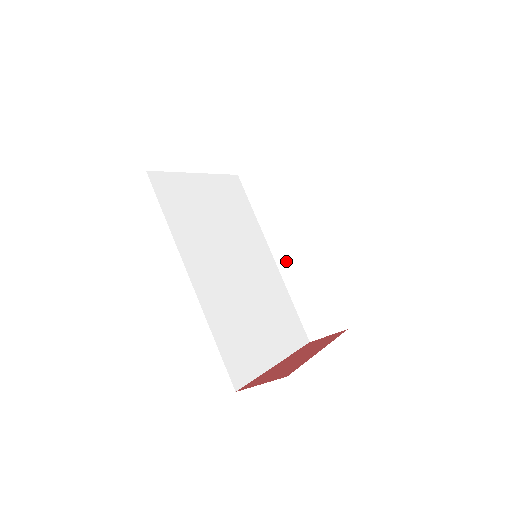
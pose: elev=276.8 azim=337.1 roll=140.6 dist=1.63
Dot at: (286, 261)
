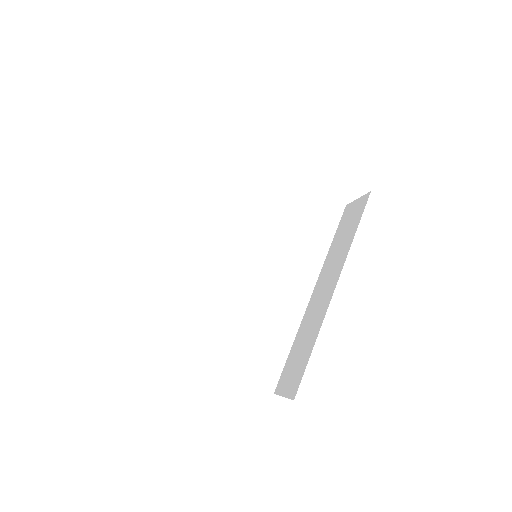
Dot at: (314, 302)
